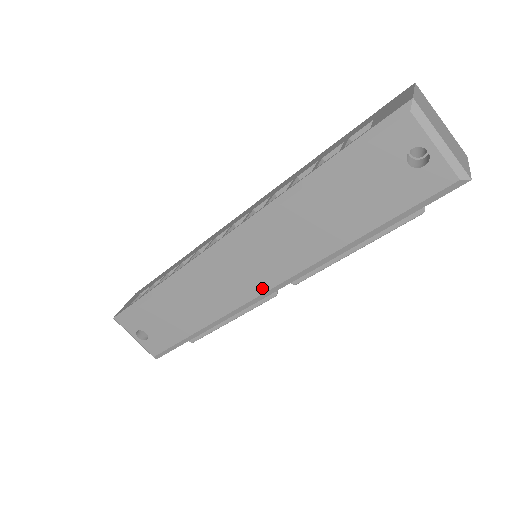
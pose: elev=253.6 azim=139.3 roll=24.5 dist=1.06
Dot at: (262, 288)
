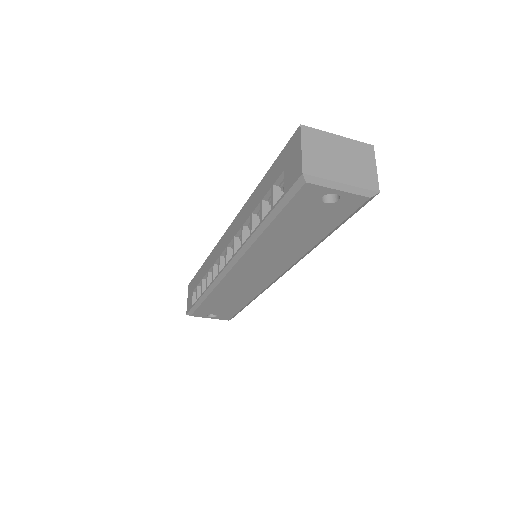
Dot at: (273, 278)
